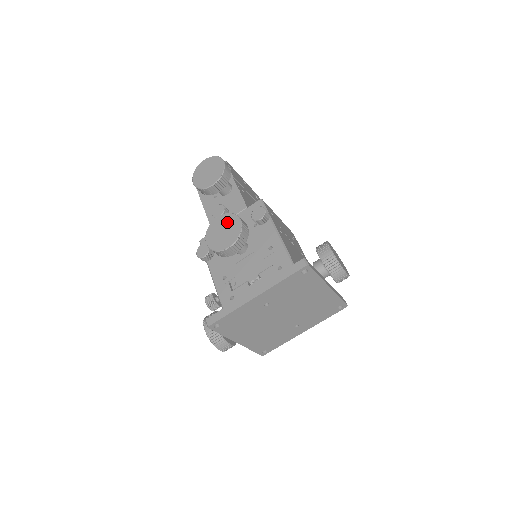
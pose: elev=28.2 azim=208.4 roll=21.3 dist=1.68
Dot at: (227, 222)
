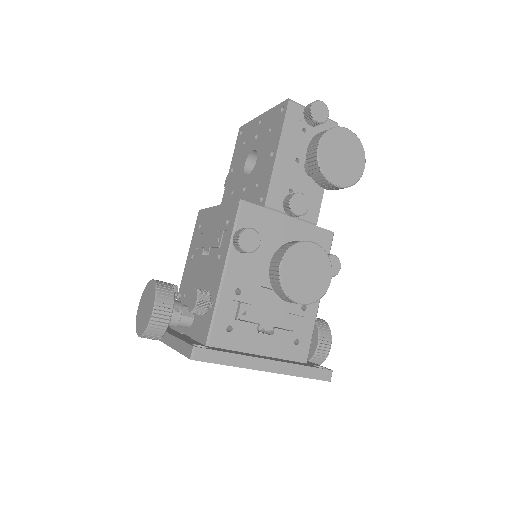
Dot at: (319, 265)
